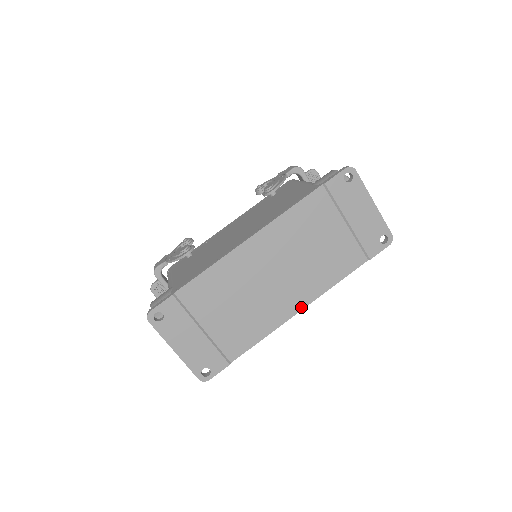
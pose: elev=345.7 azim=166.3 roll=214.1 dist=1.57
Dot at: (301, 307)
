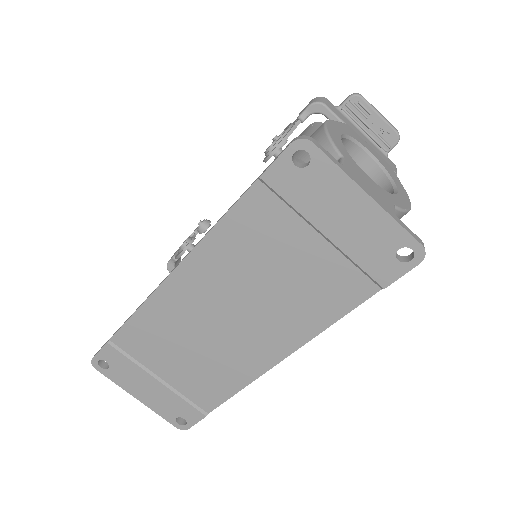
Dot at: (282, 356)
